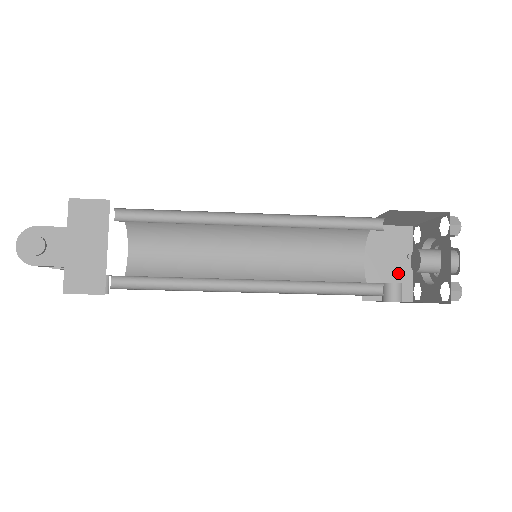
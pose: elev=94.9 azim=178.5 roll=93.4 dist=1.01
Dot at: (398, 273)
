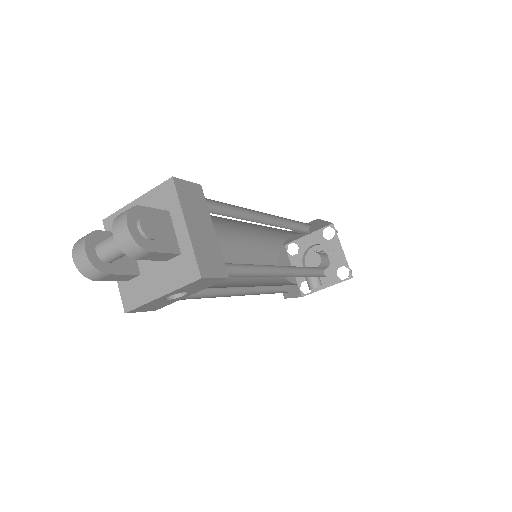
Dot at: (290, 277)
